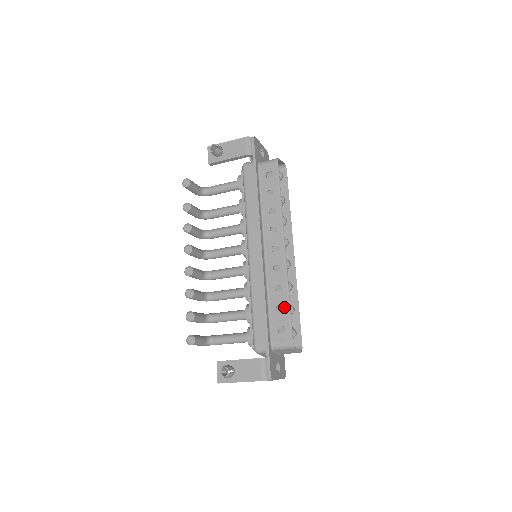
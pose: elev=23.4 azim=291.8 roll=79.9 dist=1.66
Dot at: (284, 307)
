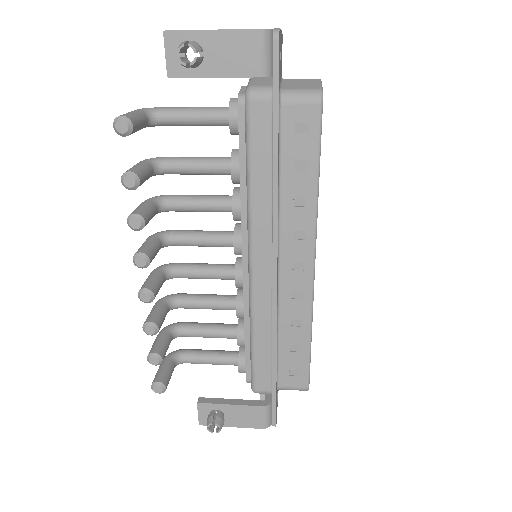
Dot at: (302, 348)
